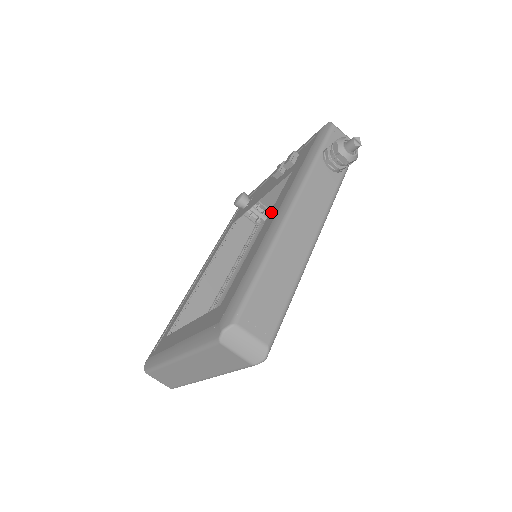
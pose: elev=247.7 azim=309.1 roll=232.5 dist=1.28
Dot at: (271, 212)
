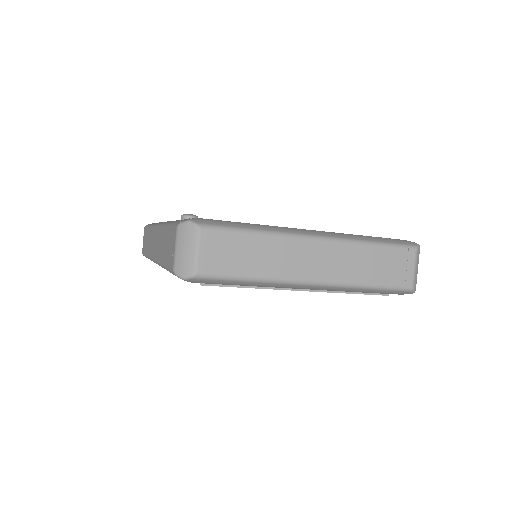
Dot at: occluded
